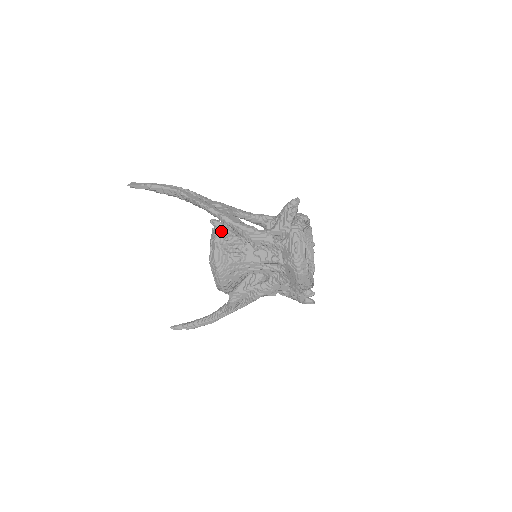
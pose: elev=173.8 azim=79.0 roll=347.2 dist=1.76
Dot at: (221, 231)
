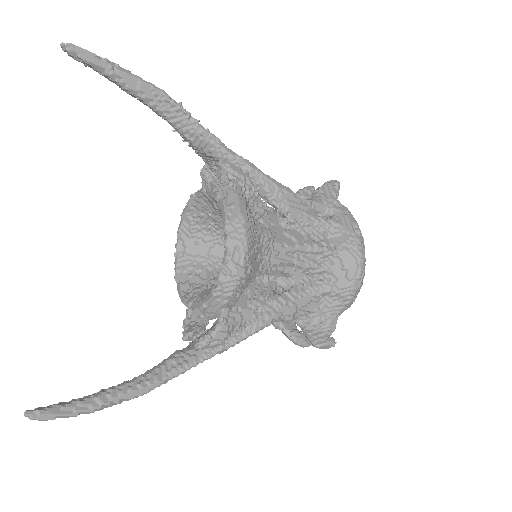
Dot at: (242, 180)
